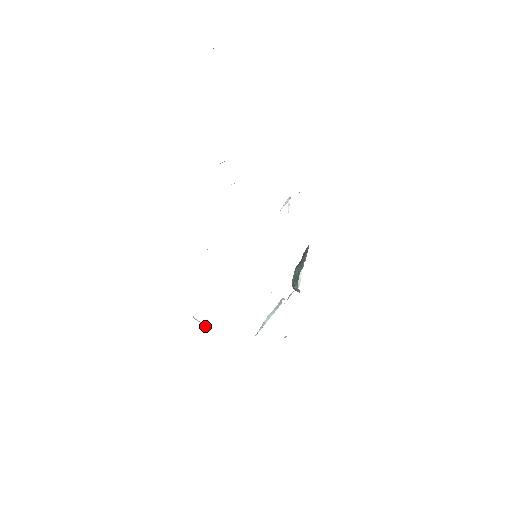
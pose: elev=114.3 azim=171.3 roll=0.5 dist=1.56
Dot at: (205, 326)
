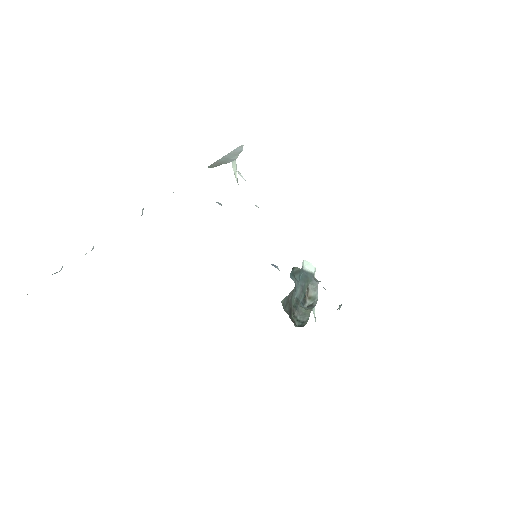
Dot at: occluded
